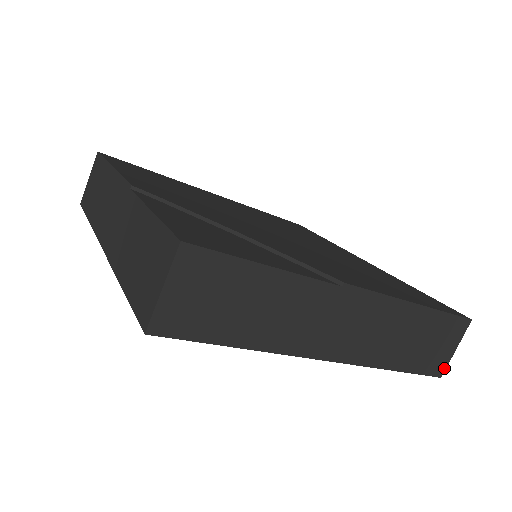
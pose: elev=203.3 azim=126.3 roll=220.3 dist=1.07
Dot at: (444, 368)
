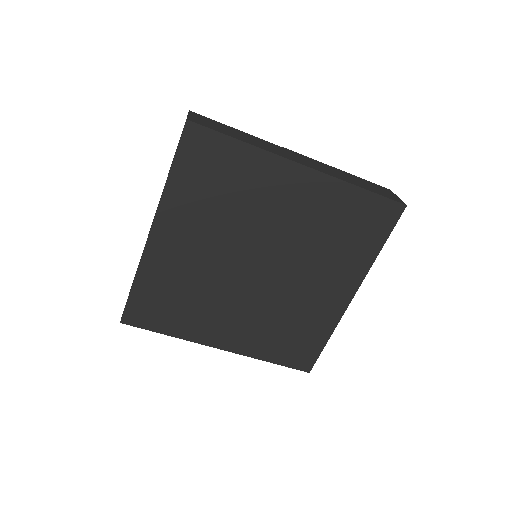
Dot at: (402, 202)
